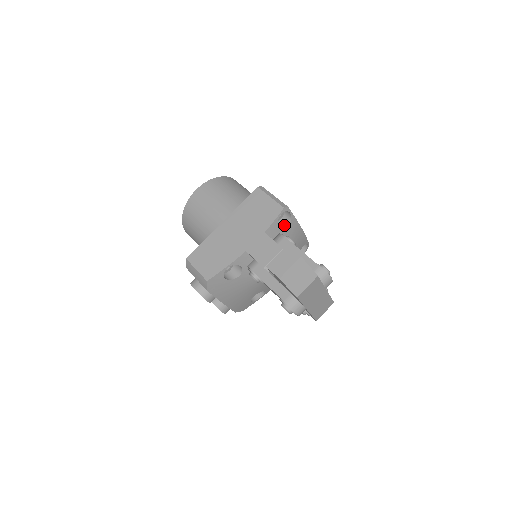
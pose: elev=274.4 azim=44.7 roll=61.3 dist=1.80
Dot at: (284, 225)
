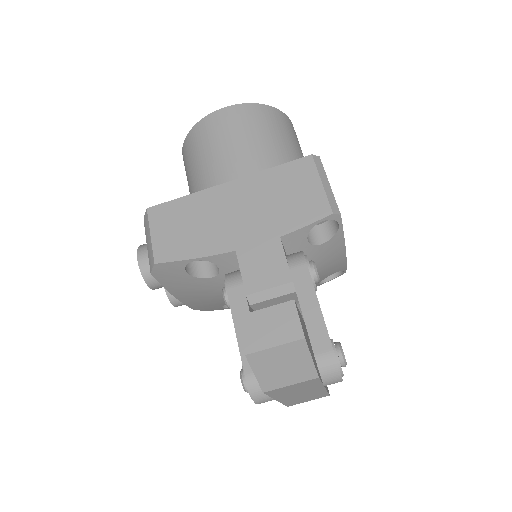
Dot at: (320, 237)
